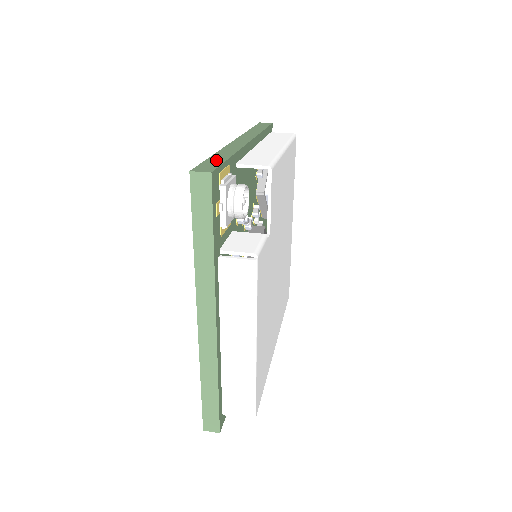
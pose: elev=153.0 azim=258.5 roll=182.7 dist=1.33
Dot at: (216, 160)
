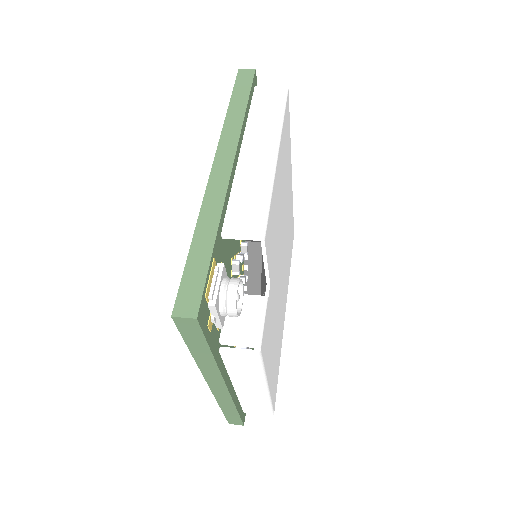
Dot at: (198, 265)
